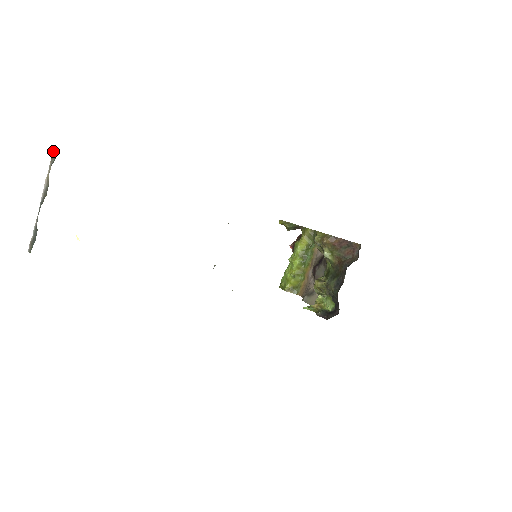
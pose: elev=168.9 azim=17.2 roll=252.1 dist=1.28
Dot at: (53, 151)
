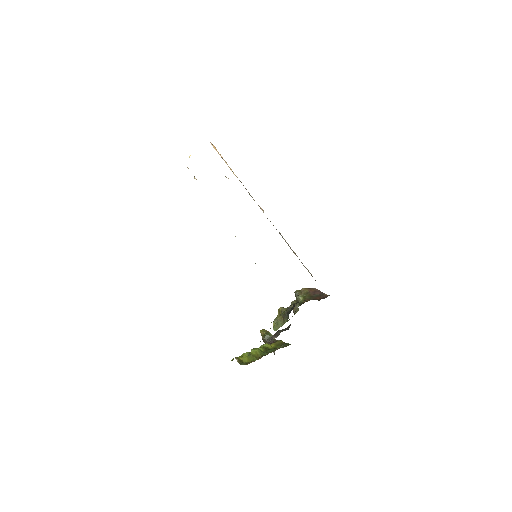
Dot at: occluded
